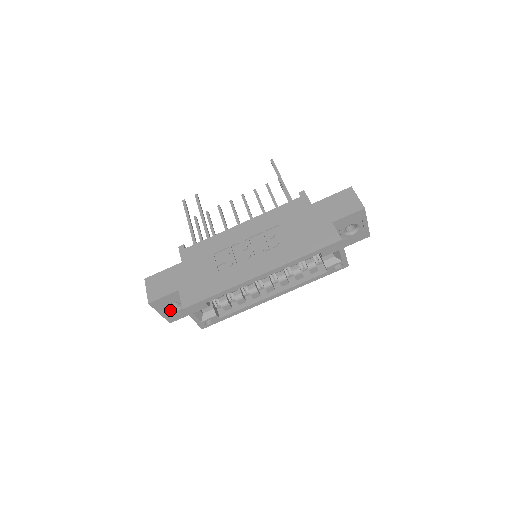
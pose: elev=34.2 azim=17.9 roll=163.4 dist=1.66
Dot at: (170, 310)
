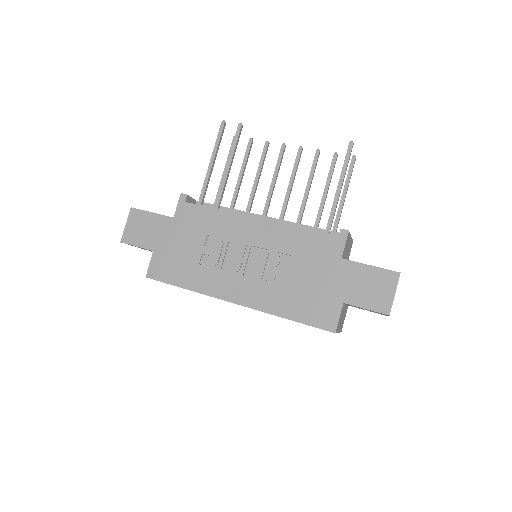
Dot at: occluded
